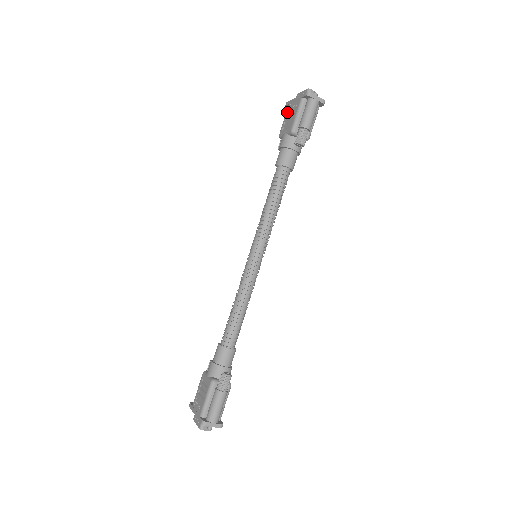
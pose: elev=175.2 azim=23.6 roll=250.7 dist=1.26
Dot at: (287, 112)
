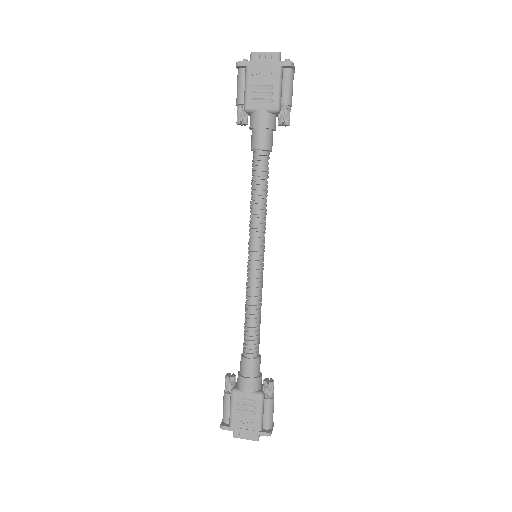
Dot at: (251, 78)
